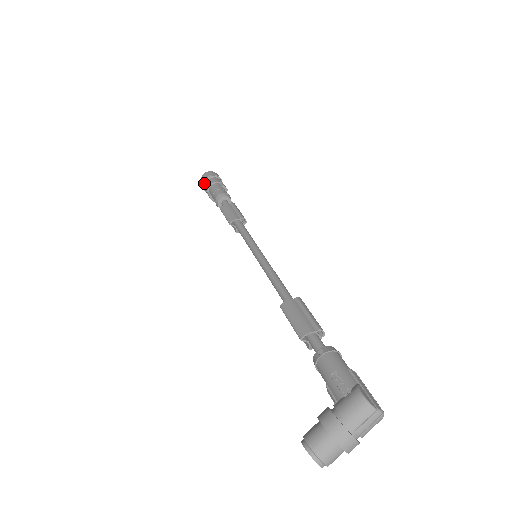
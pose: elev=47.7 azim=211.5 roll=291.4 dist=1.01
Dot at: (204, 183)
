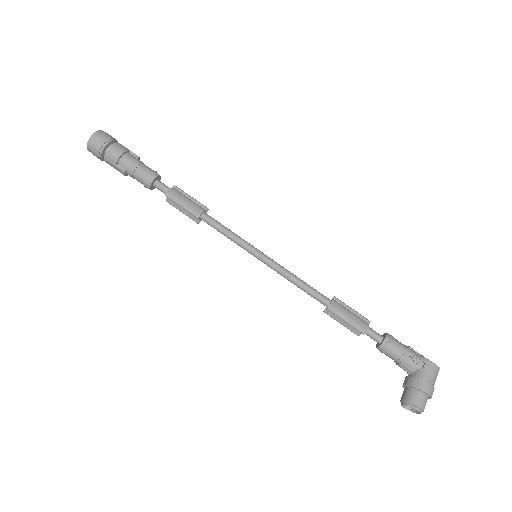
Dot at: (103, 150)
